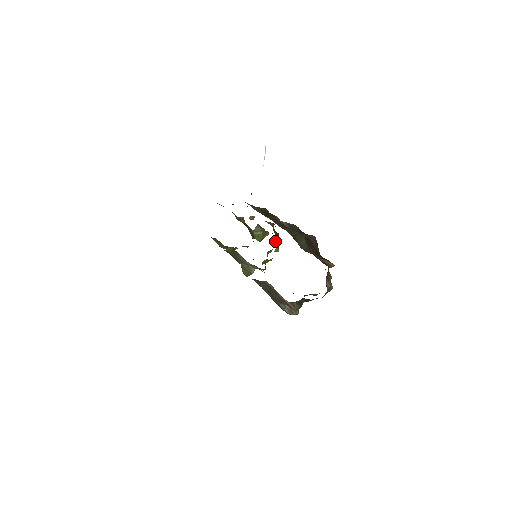
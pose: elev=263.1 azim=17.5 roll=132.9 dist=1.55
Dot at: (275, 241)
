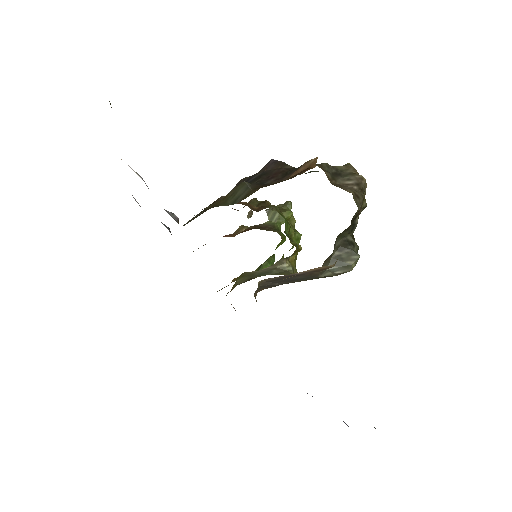
Dot at: occluded
